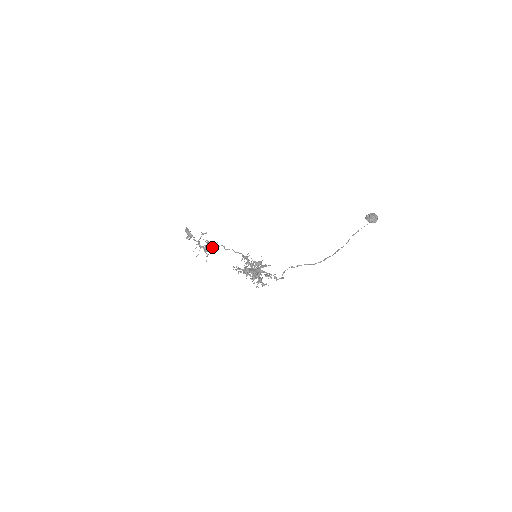
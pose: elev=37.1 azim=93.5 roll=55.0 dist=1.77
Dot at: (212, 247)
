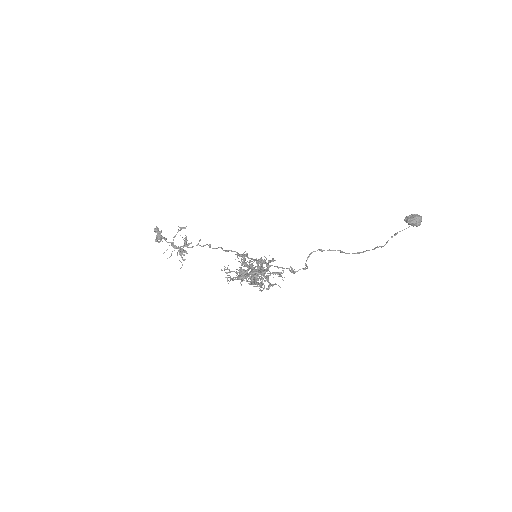
Dot at: (192, 247)
